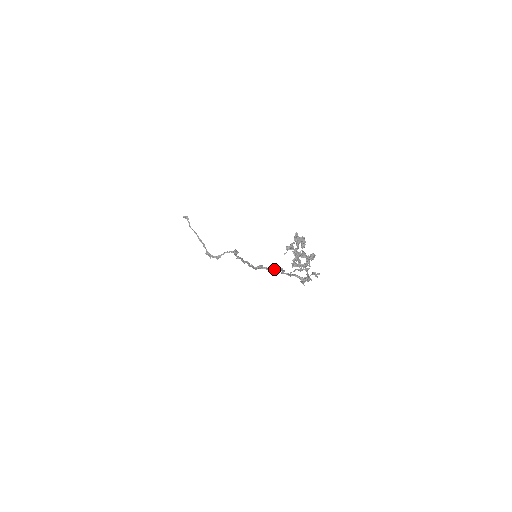
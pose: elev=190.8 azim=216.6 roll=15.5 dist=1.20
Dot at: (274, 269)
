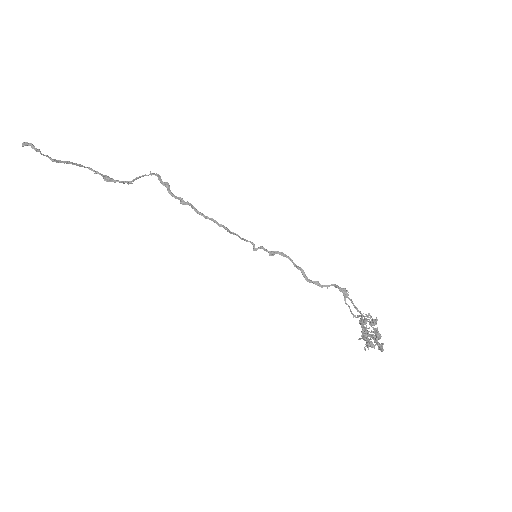
Dot at: occluded
